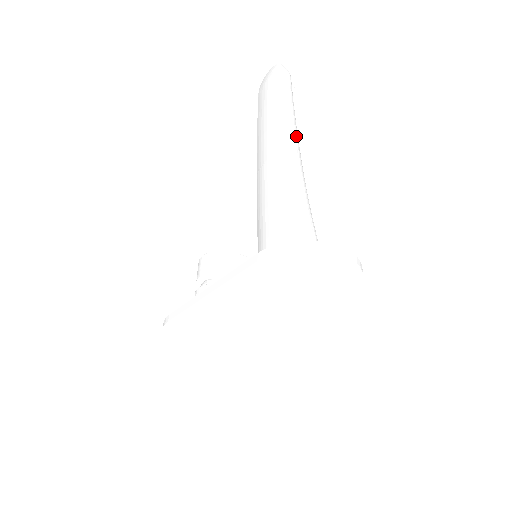
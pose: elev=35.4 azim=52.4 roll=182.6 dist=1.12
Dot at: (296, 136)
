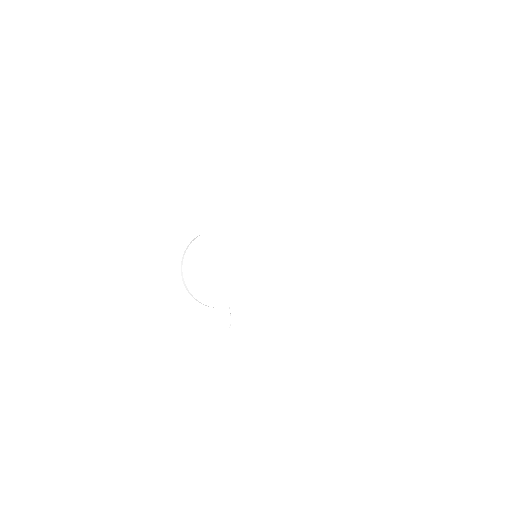
Dot at: occluded
